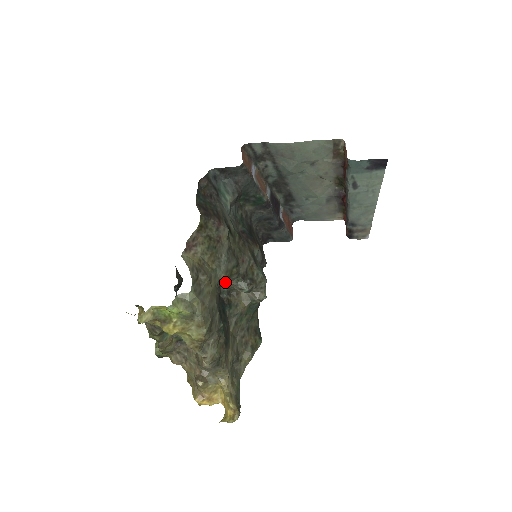
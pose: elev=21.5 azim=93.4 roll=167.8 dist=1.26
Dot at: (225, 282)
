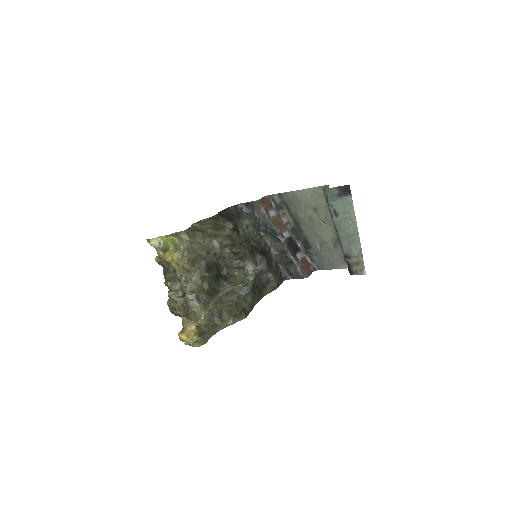
Dot at: (219, 252)
